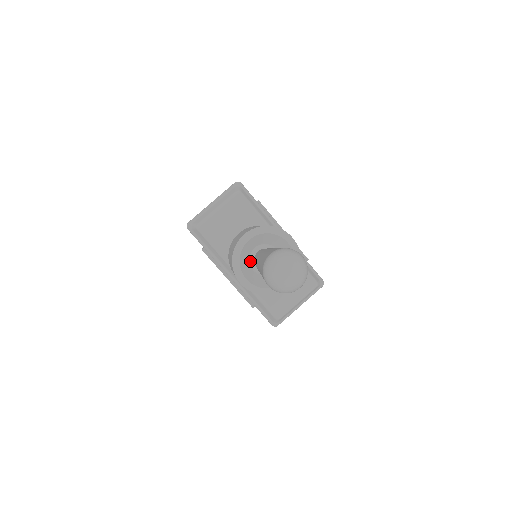
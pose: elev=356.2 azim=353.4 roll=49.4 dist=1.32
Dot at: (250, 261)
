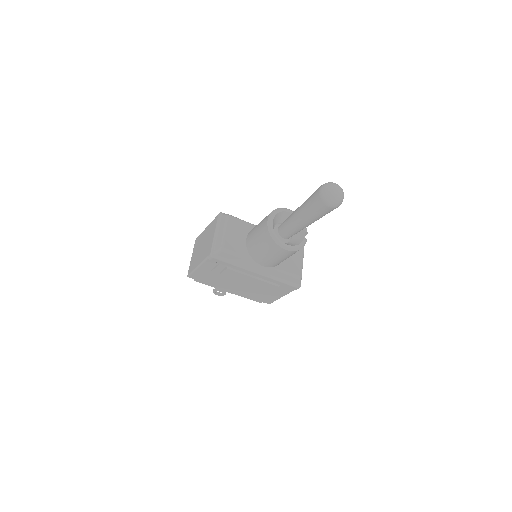
Dot at: occluded
